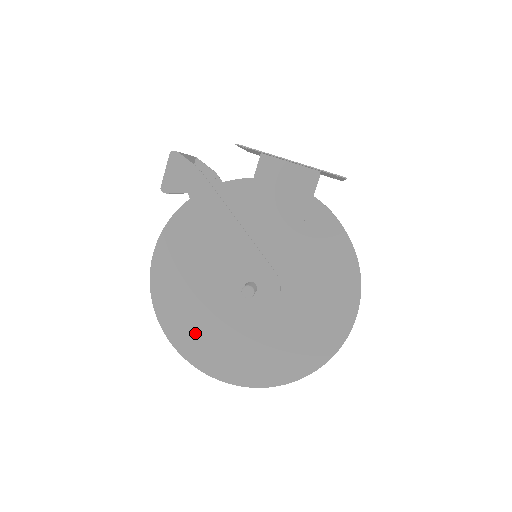
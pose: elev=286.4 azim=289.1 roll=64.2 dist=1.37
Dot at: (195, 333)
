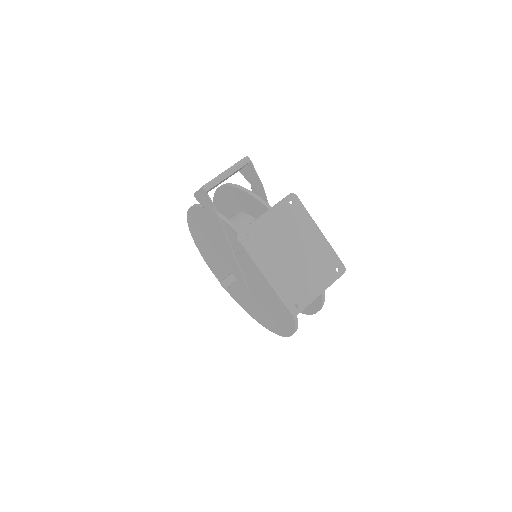
Dot at: (206, 253)
